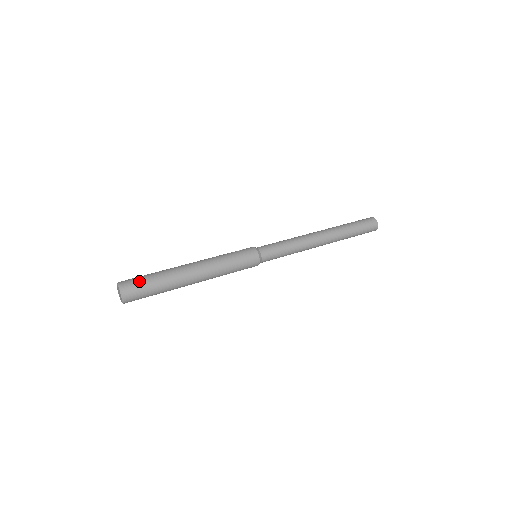
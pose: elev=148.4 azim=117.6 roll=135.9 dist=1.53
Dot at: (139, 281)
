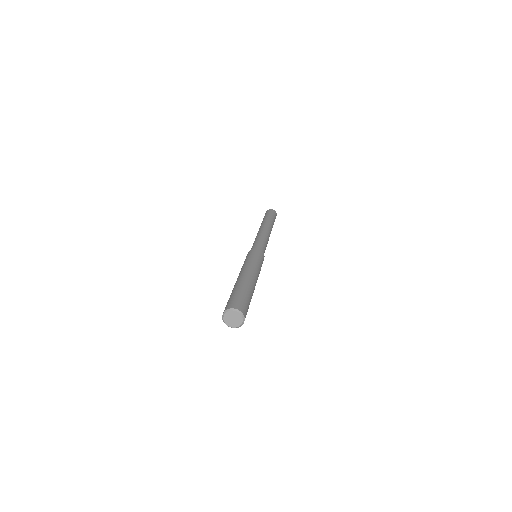
Dot at: (231, 300)
